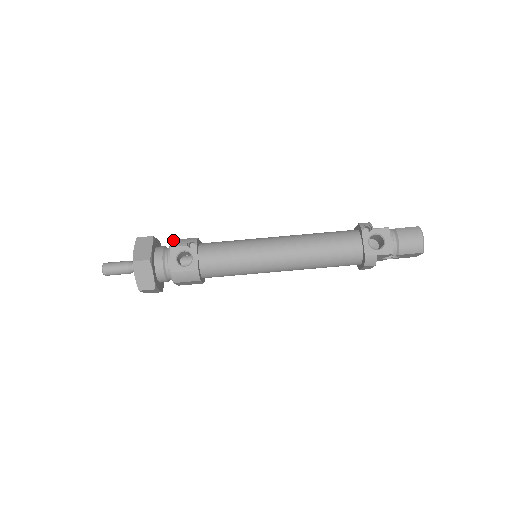
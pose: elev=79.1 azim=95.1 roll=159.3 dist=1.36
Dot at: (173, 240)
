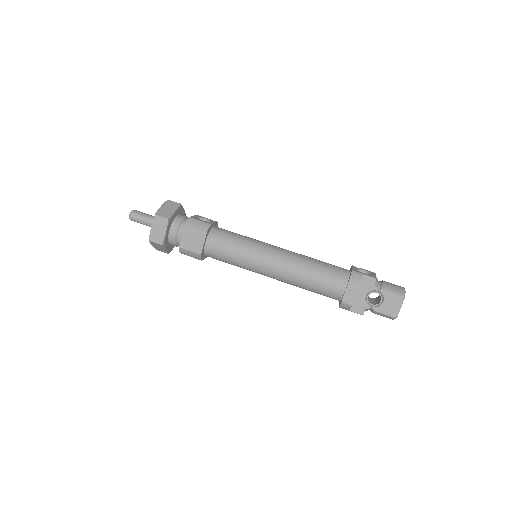
Dot at: occluded
